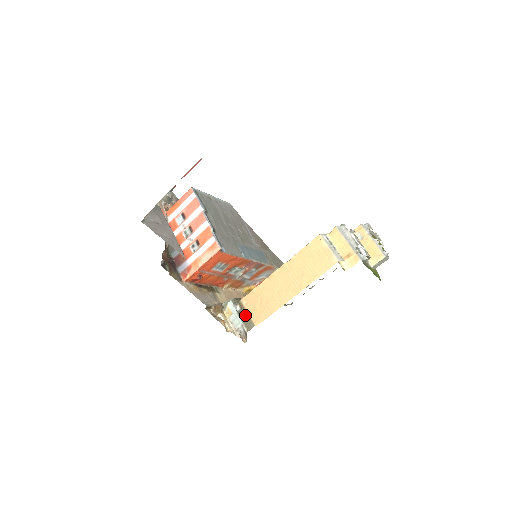
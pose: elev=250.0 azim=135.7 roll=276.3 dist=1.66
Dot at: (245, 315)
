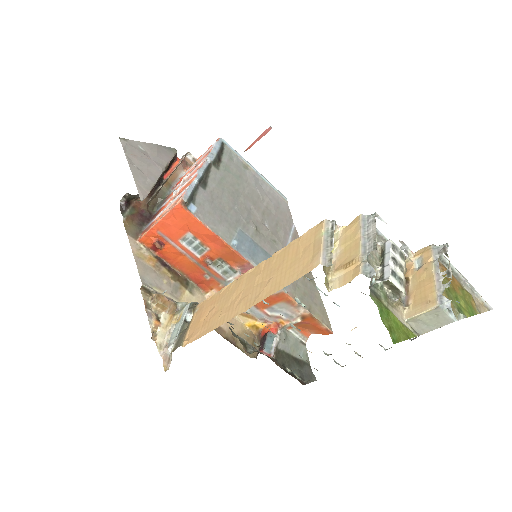
Dot at: (186, 327)
